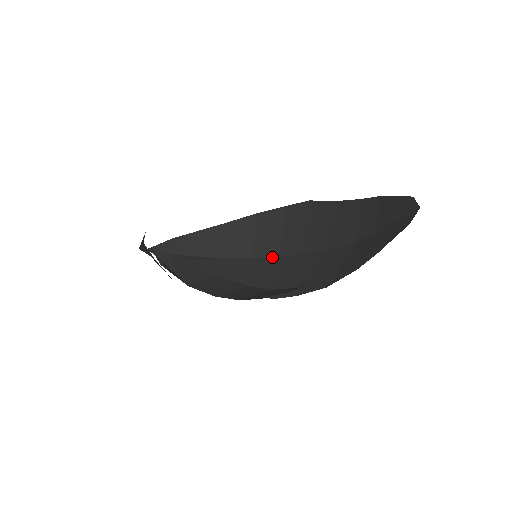
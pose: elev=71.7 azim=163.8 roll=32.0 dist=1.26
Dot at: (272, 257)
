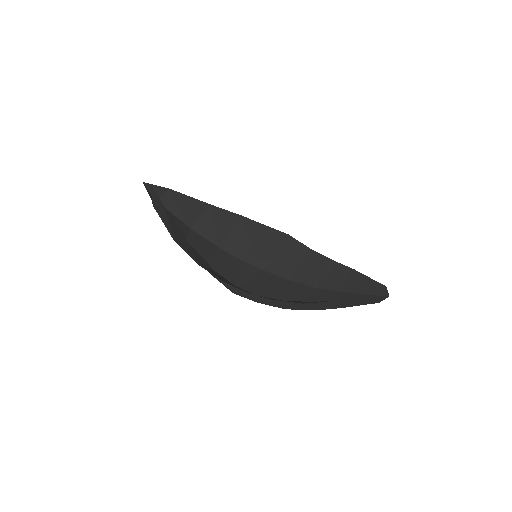
Dot at: (237, 257)
